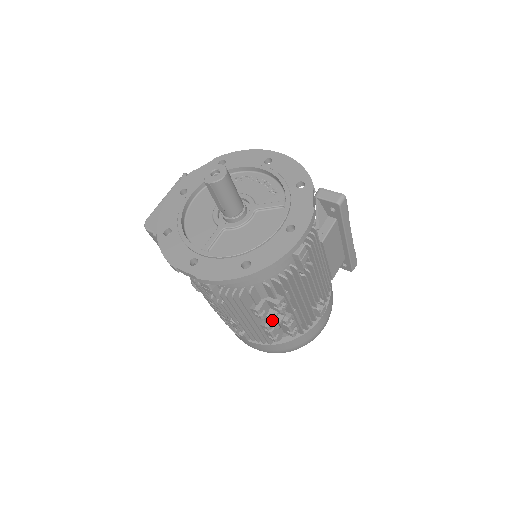
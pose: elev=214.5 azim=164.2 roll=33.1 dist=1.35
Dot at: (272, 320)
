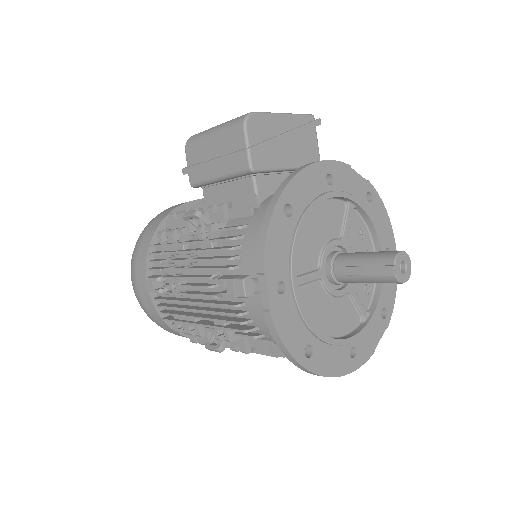
Dot at: (220, 349)
